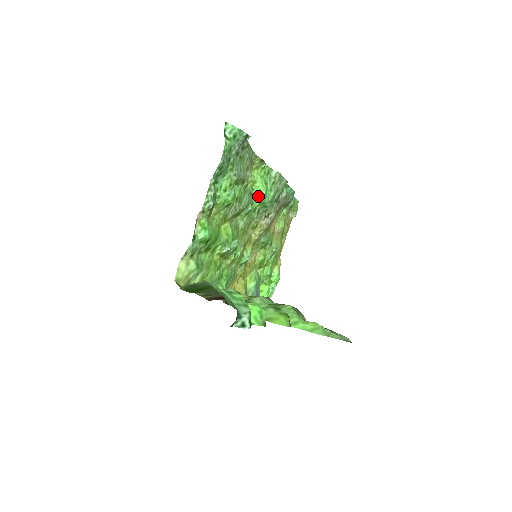
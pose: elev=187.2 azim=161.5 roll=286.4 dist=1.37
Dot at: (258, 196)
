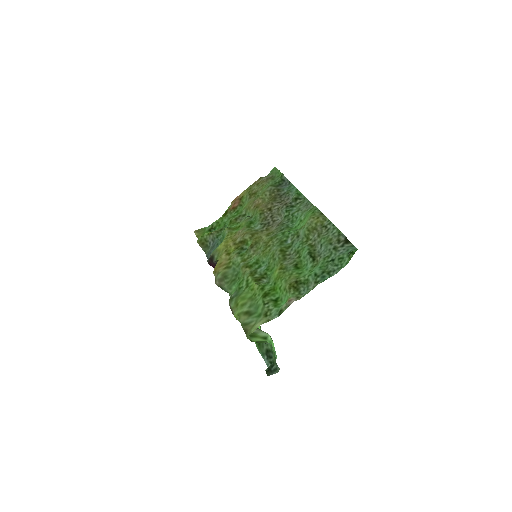
Dot at: (296, 230)
